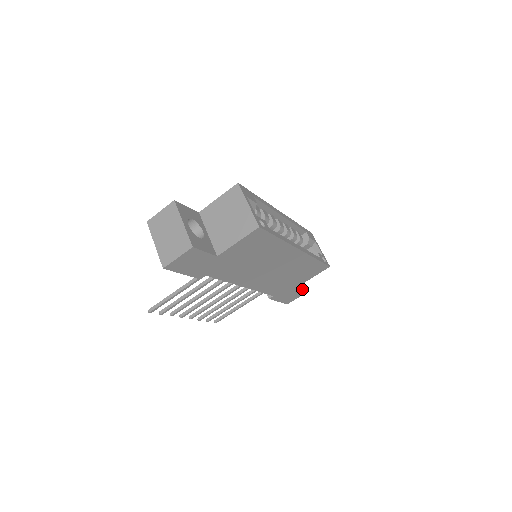
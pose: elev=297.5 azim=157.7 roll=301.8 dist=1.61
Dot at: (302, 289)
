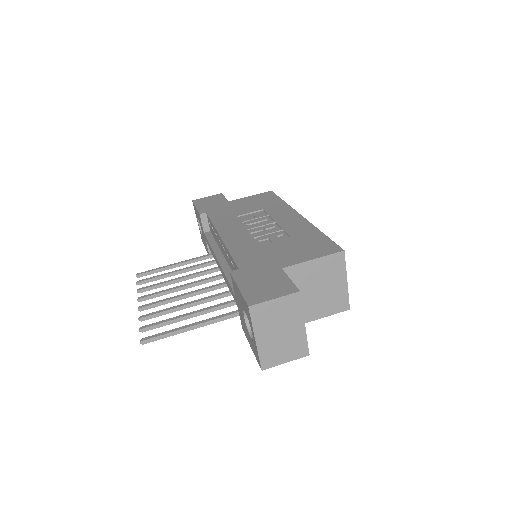
Dot at: occluded
